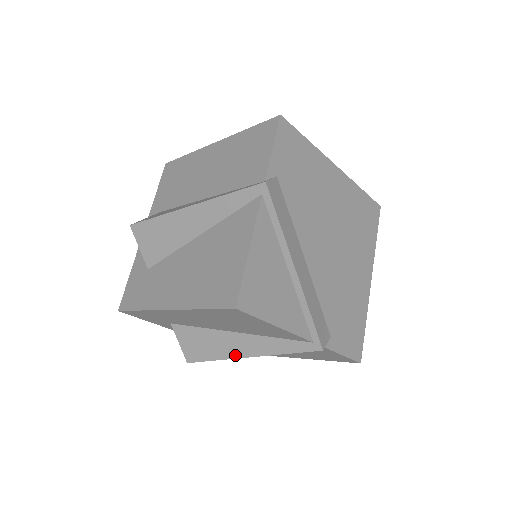
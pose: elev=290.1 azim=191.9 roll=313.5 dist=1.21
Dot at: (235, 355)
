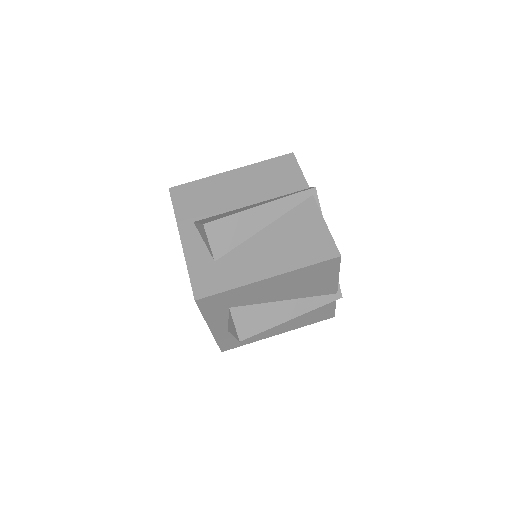
Dot at: (283, 320)
